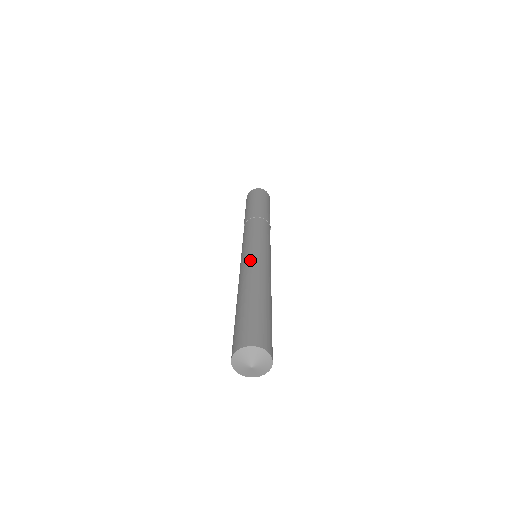
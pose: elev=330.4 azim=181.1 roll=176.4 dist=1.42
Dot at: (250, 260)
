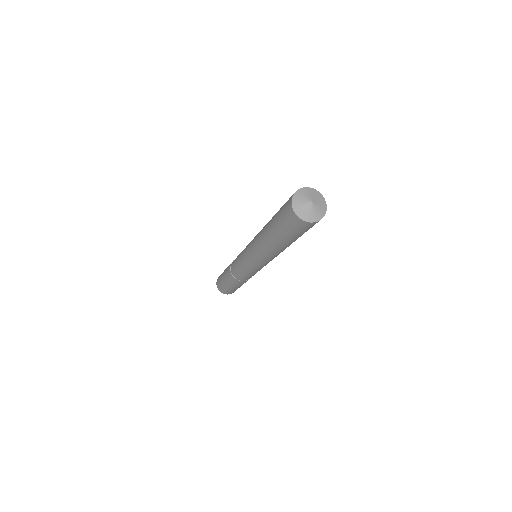
Dot at: (254, 237)
